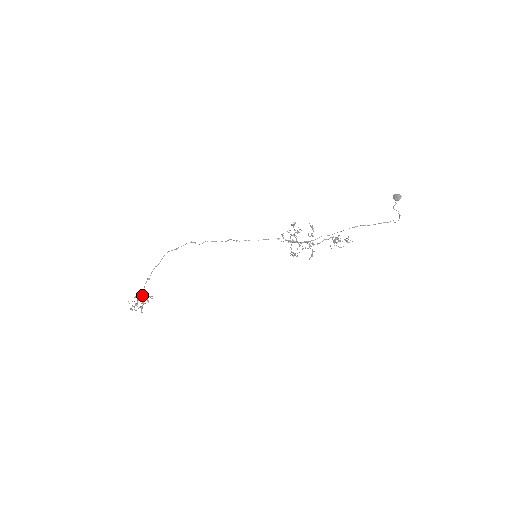
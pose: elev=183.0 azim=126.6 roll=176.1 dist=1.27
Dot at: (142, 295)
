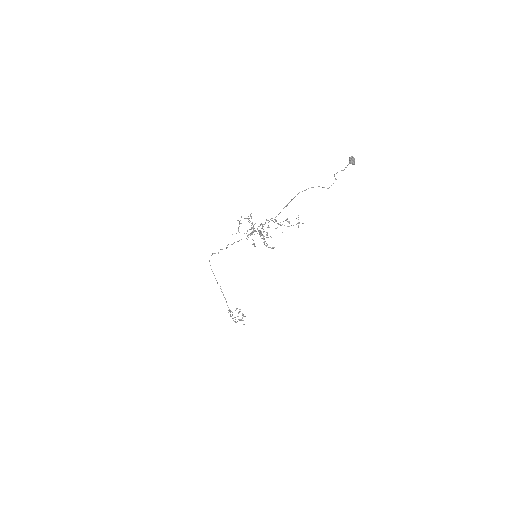
Dot at: occluded
